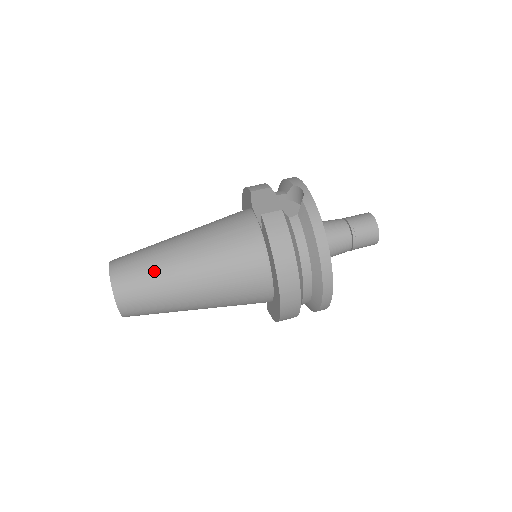
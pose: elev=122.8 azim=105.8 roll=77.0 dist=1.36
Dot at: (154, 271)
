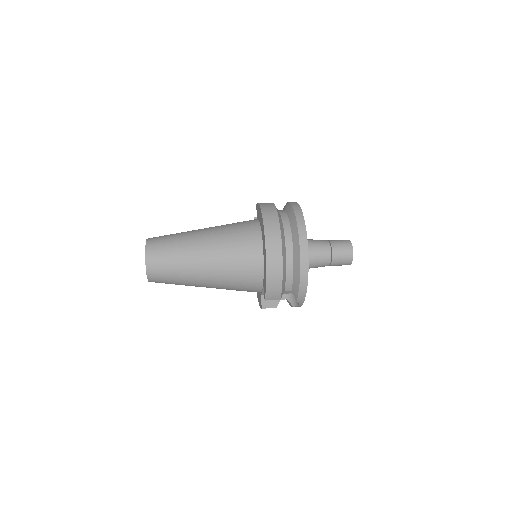
Dot at: (179, 233)
